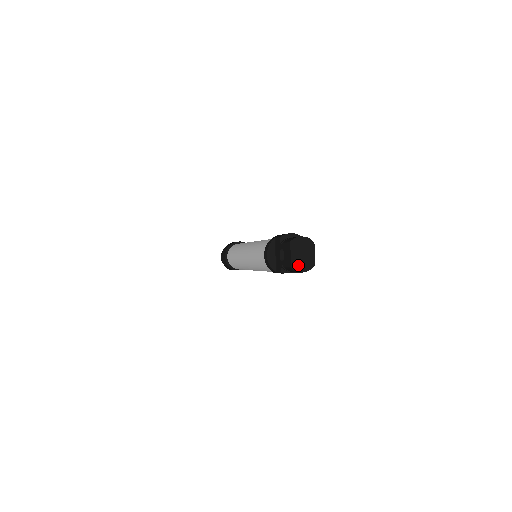
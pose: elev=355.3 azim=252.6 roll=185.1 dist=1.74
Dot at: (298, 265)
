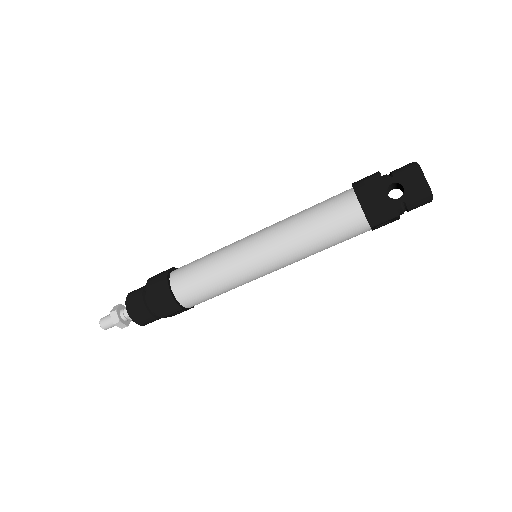
Dot at: occluded
